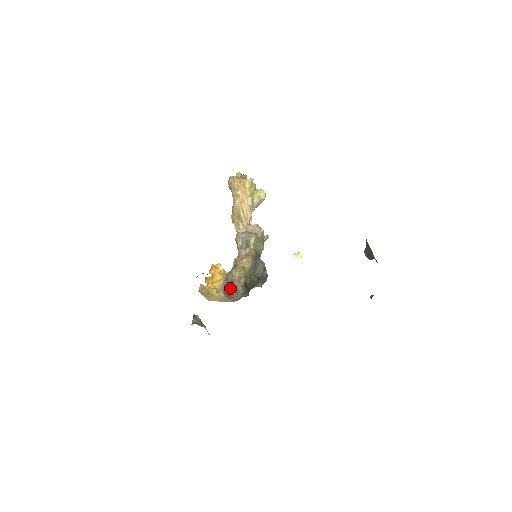
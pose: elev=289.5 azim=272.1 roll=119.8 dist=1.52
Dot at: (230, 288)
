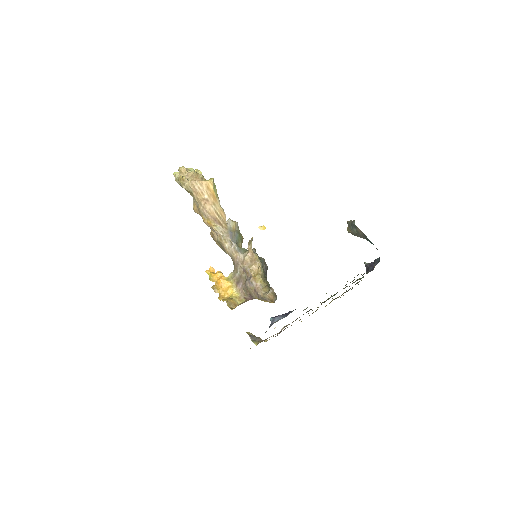
Dot at: (264, 300)
